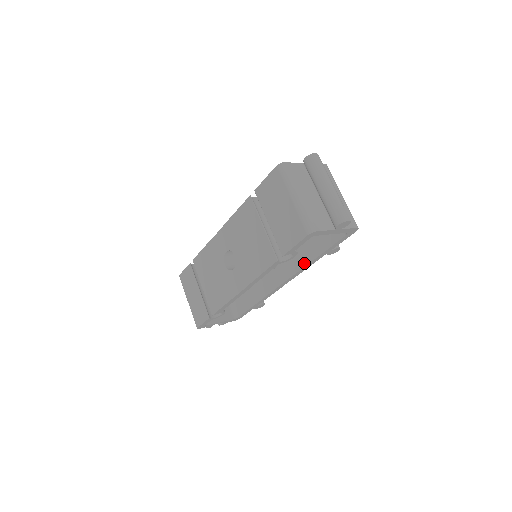
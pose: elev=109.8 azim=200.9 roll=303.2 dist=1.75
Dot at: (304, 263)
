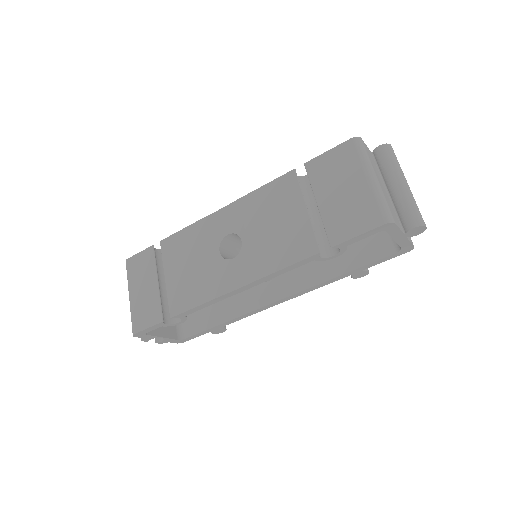
Dot at: (320, 279)
